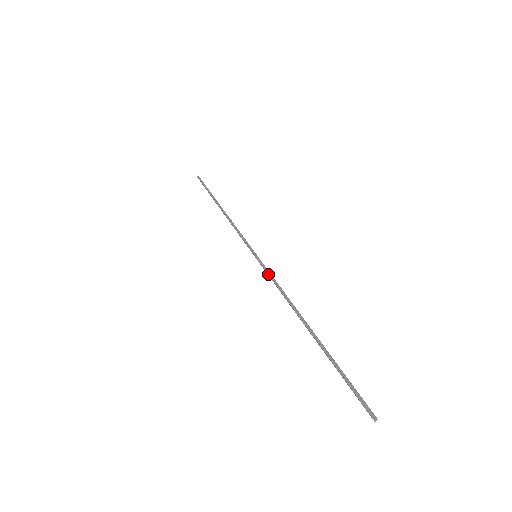
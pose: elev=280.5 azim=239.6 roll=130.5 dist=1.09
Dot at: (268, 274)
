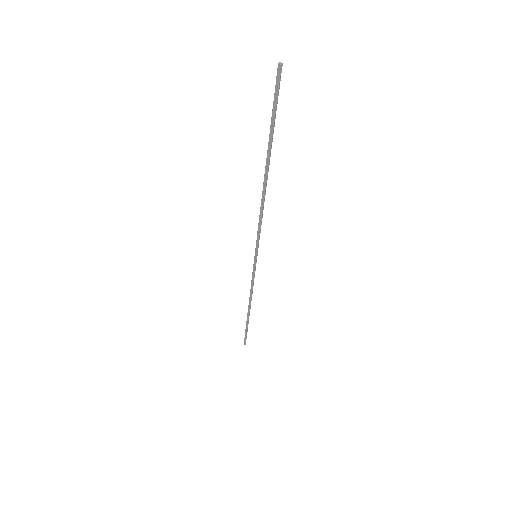
Dot at: (257, 235)
